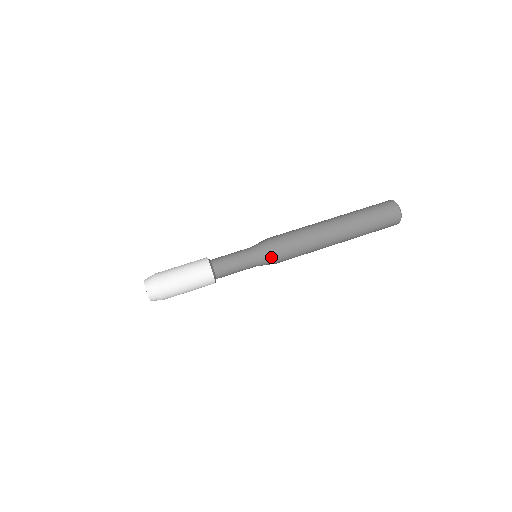
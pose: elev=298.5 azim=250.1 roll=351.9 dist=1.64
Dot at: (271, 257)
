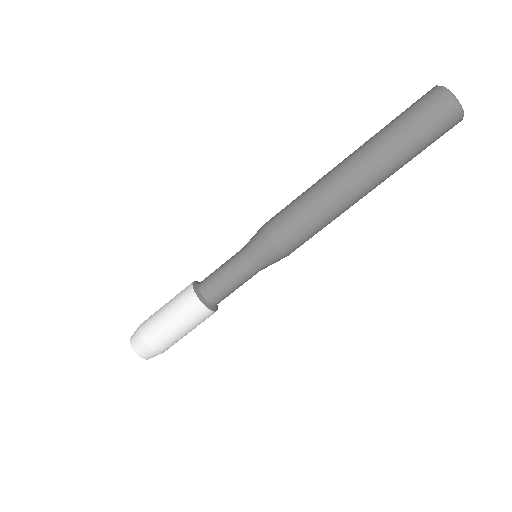
Dot at: (276, 257)
